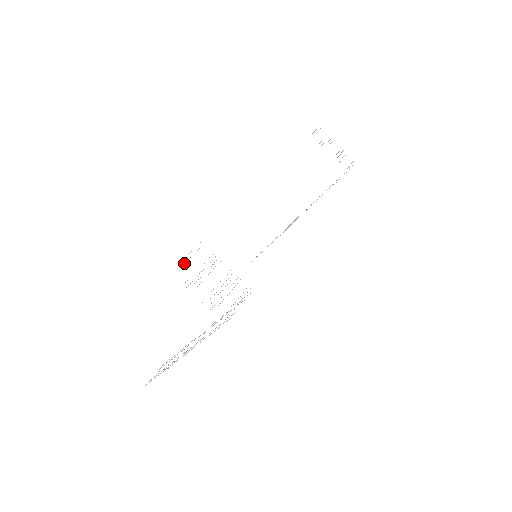
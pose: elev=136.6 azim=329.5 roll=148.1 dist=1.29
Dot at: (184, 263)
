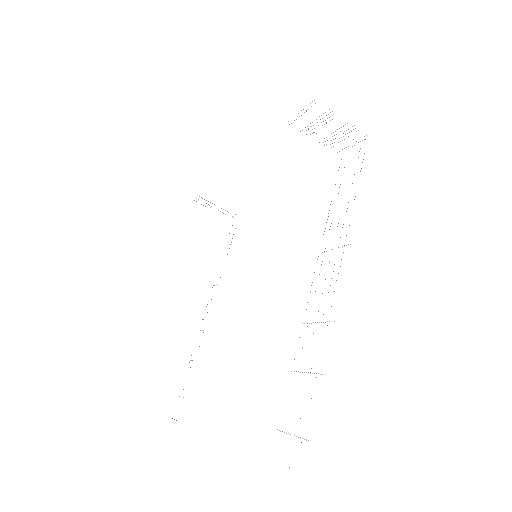
Dot at: (306, 110)
